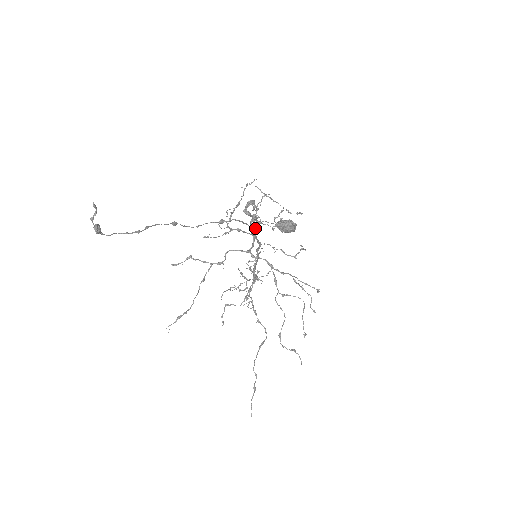
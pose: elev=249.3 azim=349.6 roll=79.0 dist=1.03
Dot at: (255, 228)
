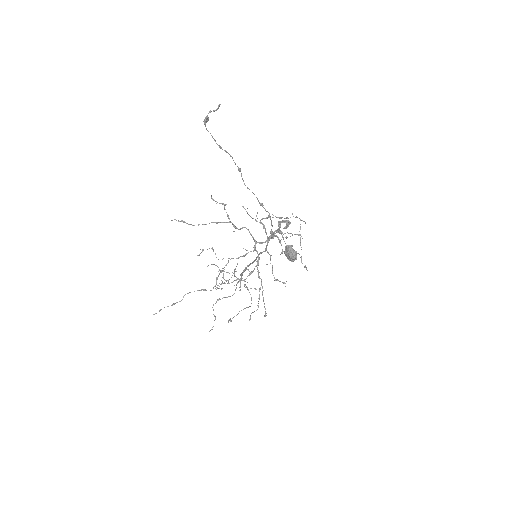
Dot at: occluded
